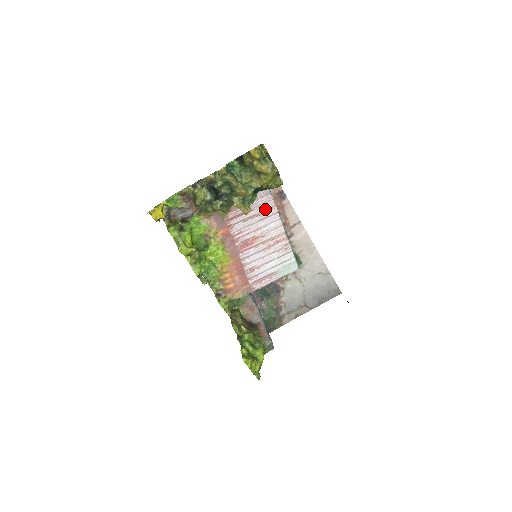
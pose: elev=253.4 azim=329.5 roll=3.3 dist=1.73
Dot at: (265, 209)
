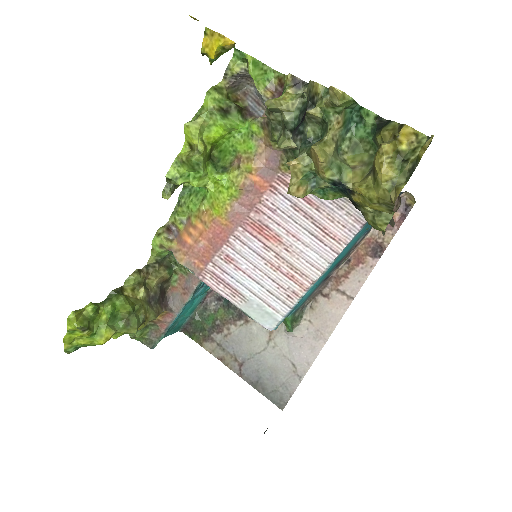
Dot at: (332, 230)
